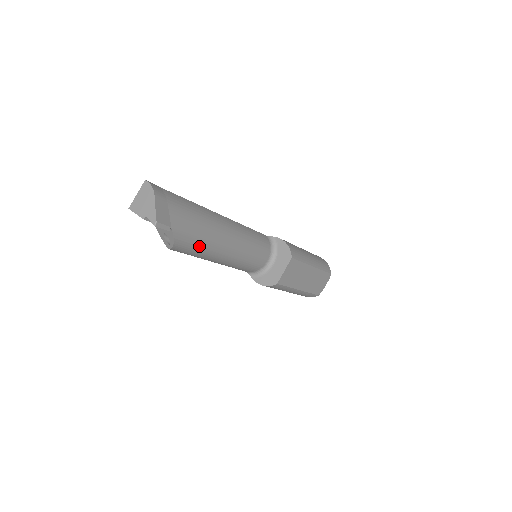
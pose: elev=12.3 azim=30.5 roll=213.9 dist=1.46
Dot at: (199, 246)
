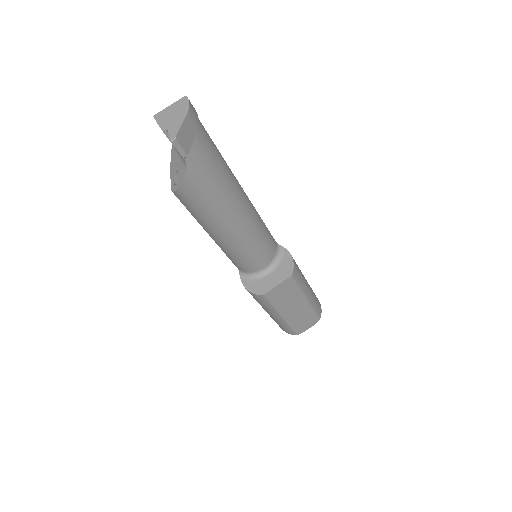
Dot at: (205, 205)
